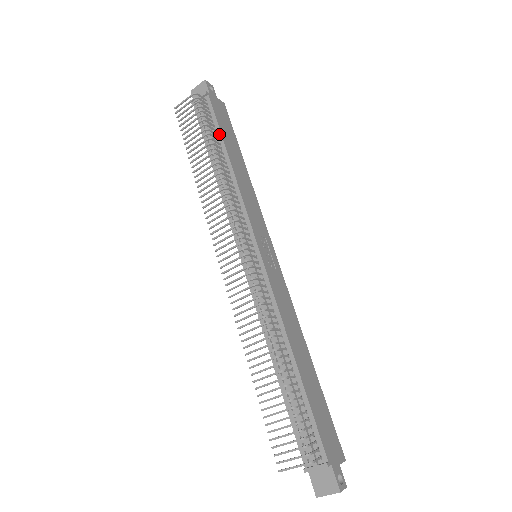
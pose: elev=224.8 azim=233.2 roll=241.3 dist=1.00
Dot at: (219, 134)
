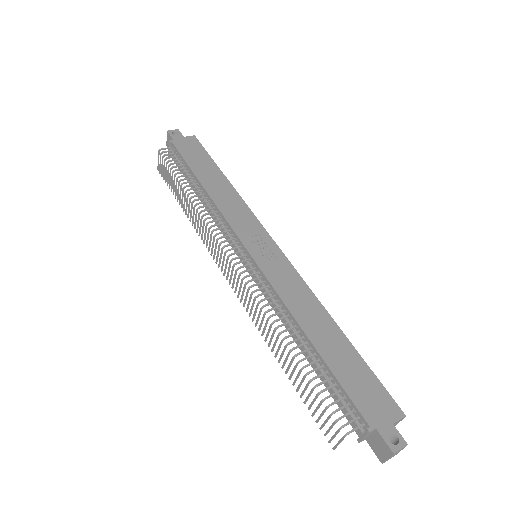
Dot at: (189, 170)
